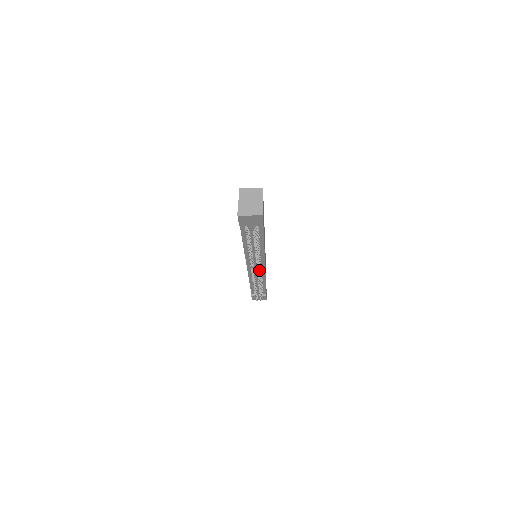
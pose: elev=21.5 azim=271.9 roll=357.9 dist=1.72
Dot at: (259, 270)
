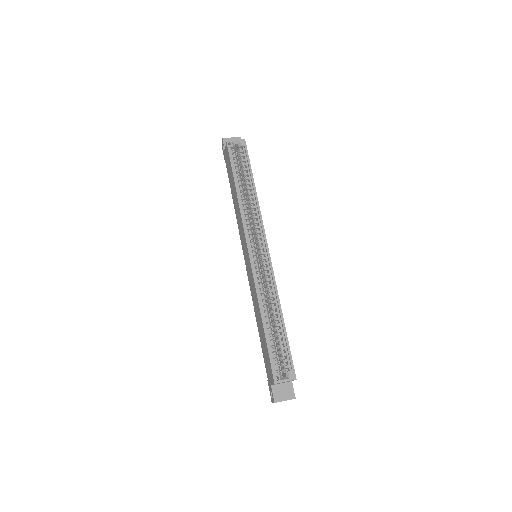
Dot at: occluded
